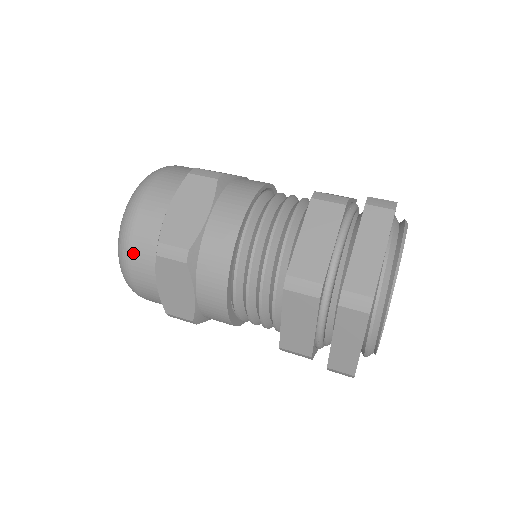
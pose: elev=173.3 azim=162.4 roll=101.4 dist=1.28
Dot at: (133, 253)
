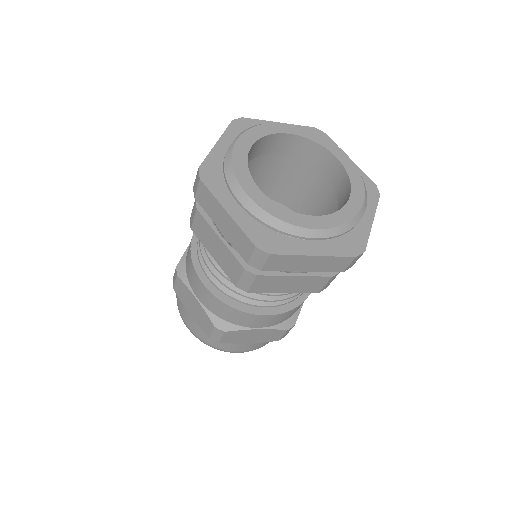
Dot at: (178, 305)
